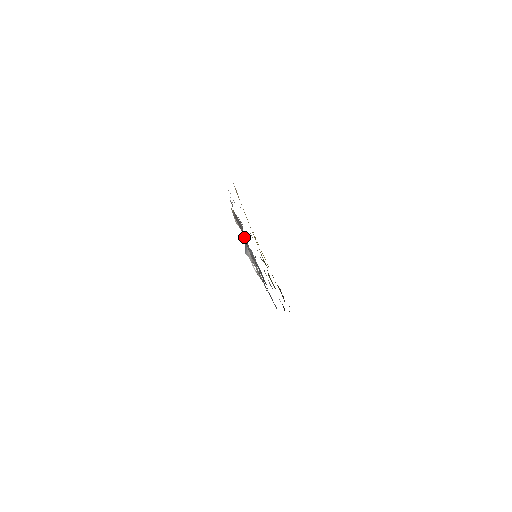
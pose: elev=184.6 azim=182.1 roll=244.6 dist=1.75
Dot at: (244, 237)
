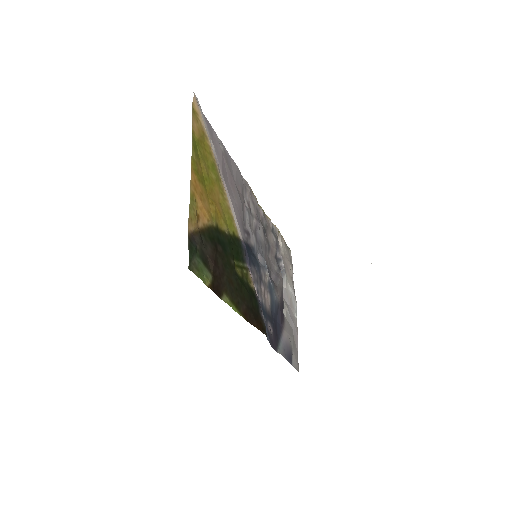
Dot at: (271, 250)
